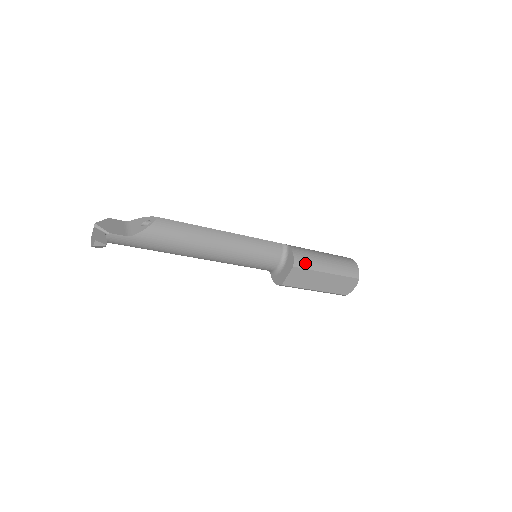
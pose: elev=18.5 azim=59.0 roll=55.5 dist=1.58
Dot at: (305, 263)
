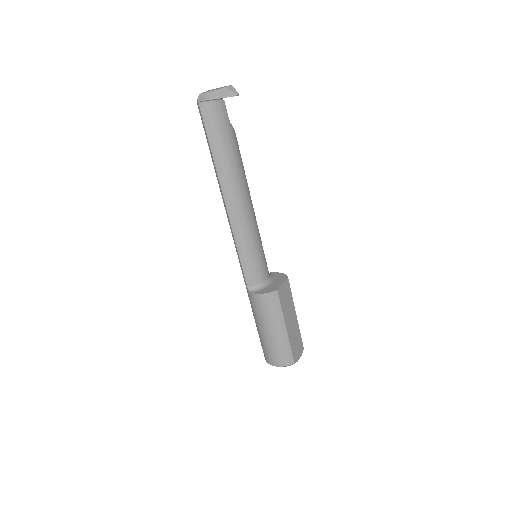
Dot at: occluded
